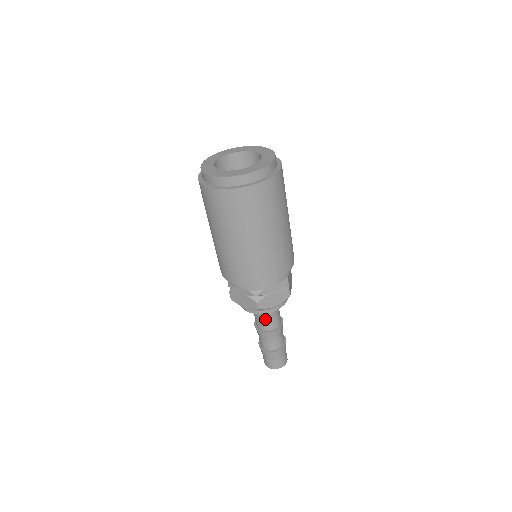
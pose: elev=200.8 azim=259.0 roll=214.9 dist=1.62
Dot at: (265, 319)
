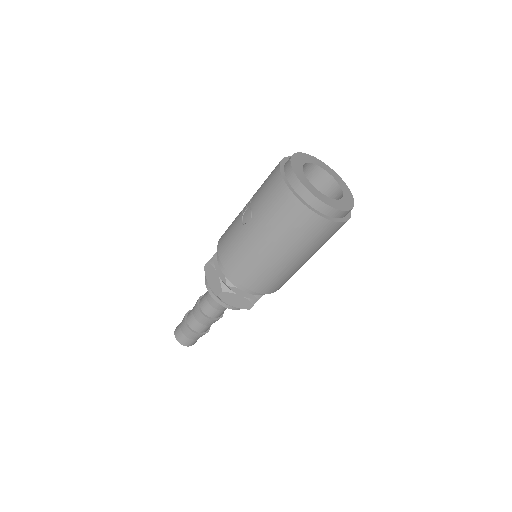
Dot at: (224, 309)
